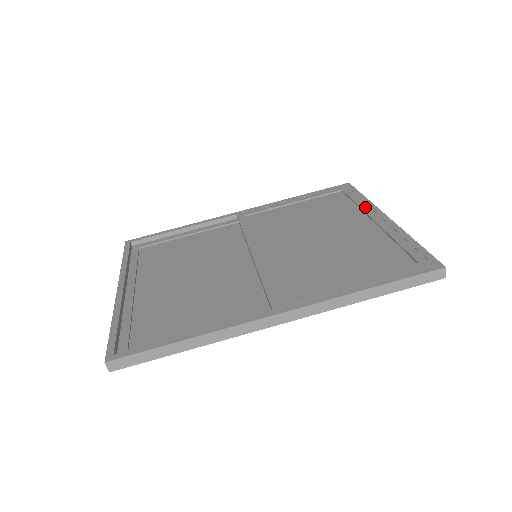
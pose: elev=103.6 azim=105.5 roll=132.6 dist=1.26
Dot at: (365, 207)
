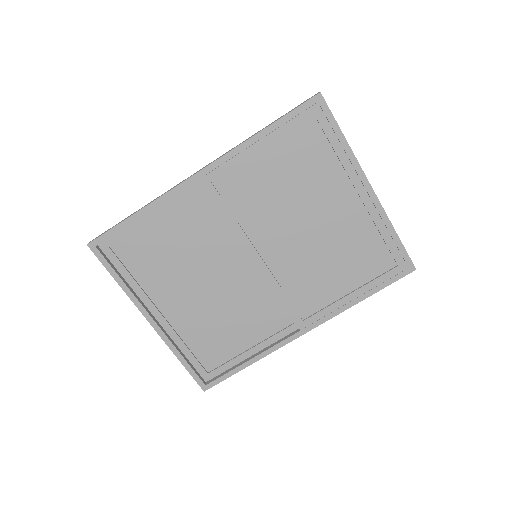
Dot at: (348, 166)
